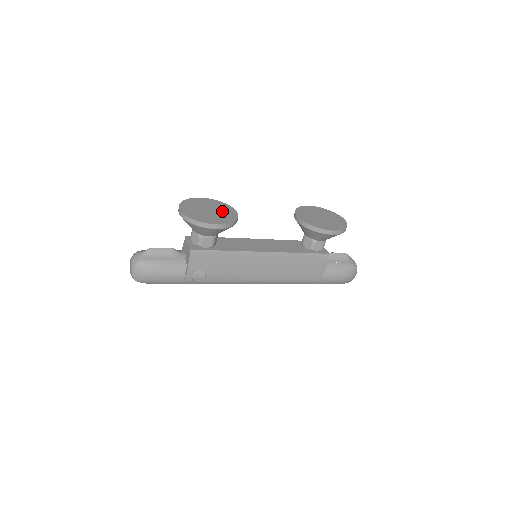
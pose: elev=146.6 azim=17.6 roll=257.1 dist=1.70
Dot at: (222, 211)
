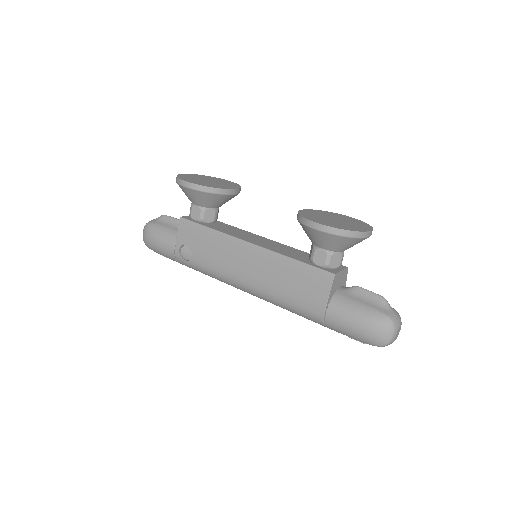
Dot at: (221, 184)
